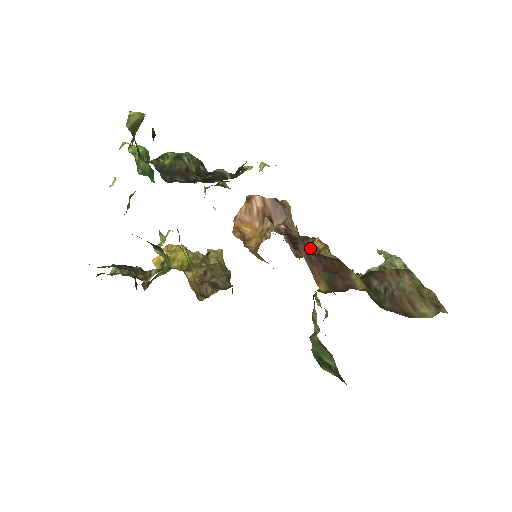
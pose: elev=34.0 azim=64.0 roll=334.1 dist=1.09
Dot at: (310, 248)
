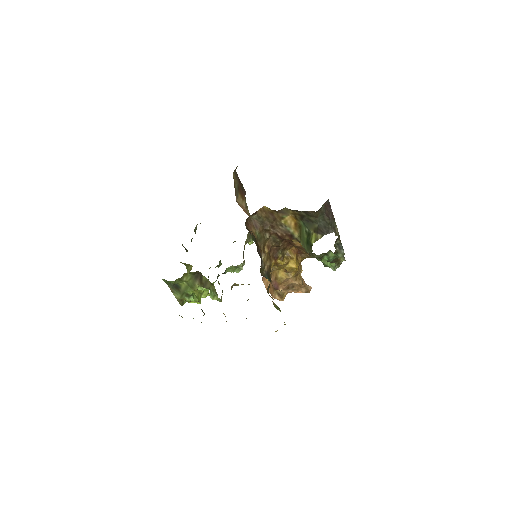
Dot at: occluded
